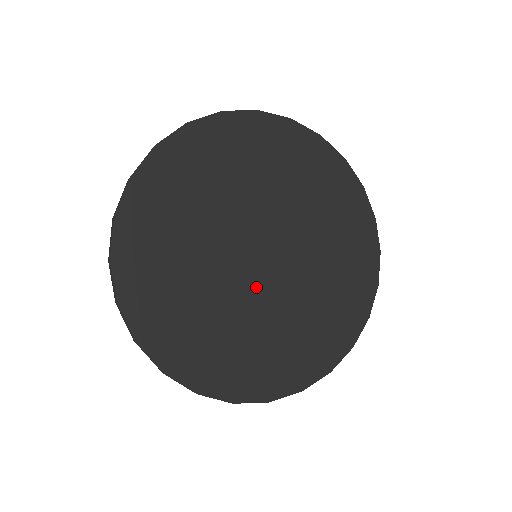
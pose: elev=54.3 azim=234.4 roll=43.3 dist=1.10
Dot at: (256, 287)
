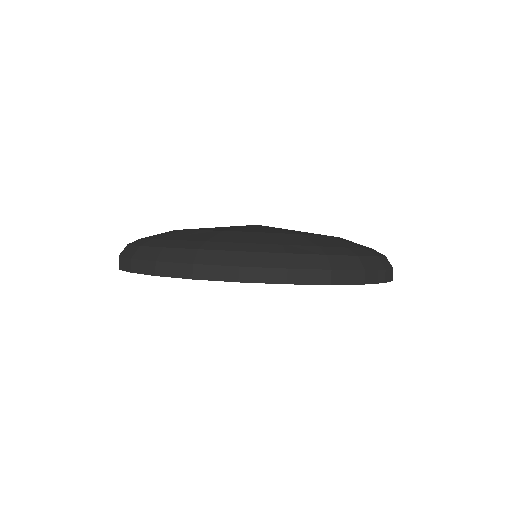
Dot at: occluded
